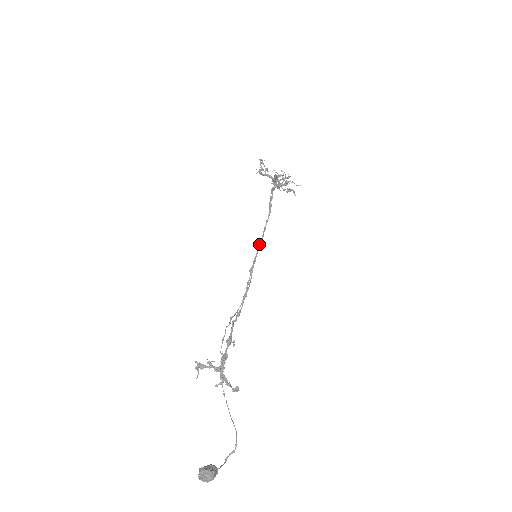
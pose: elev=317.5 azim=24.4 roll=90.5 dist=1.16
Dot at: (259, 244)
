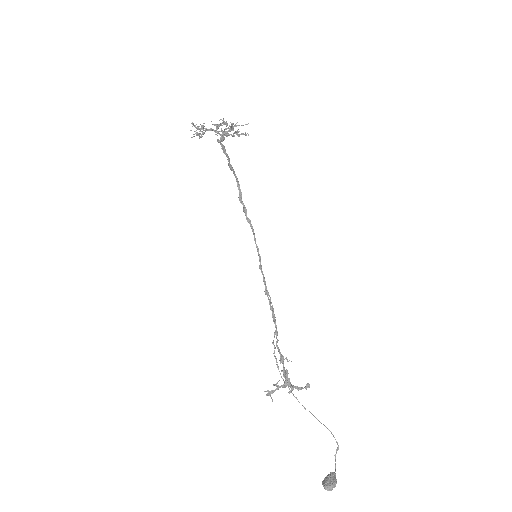
Dot at: (260, 267)
